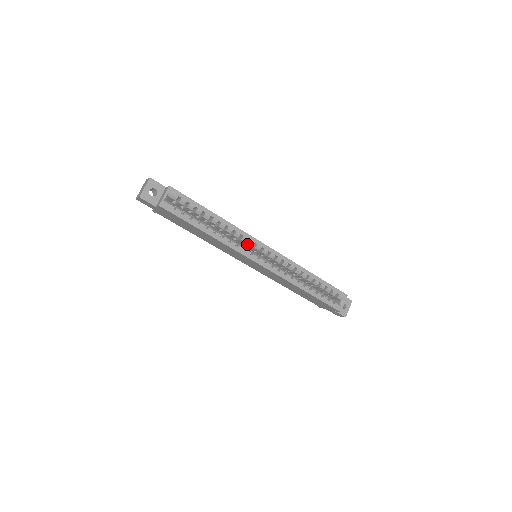
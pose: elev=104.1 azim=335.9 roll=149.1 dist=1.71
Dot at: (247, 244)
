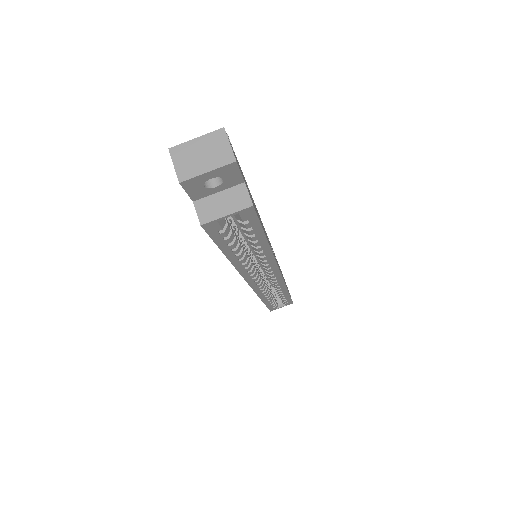
Dot at: occluded
